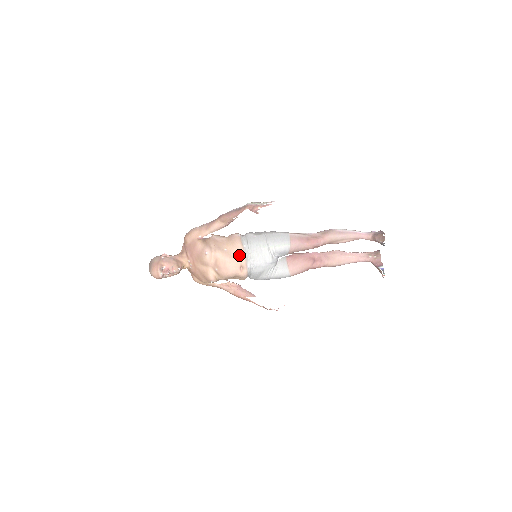
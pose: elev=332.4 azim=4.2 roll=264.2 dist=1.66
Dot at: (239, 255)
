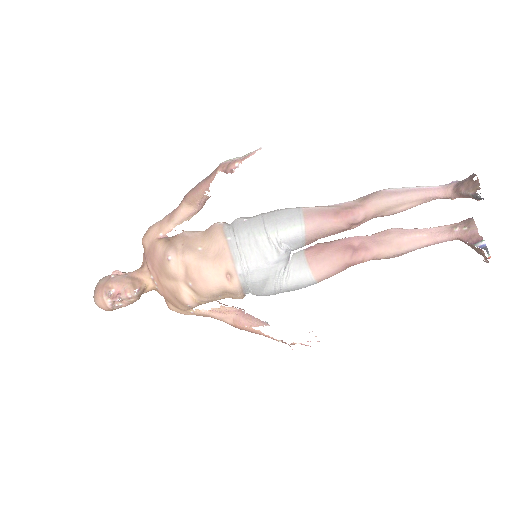
Dot at: (221, 254)
